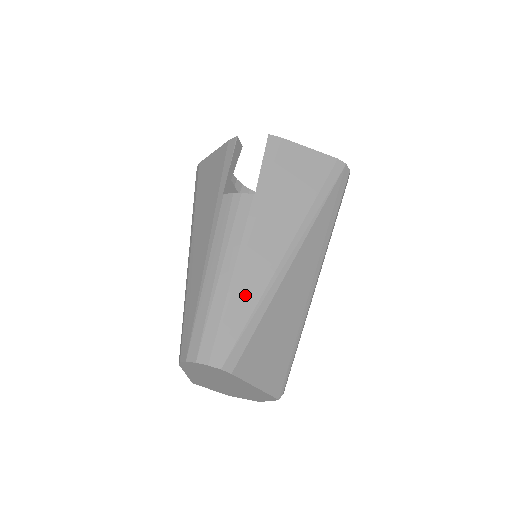
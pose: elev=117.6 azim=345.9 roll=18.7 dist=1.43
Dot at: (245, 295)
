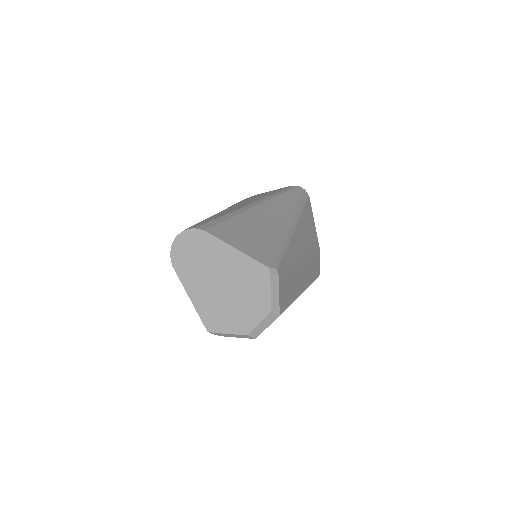
Dot at: occluded
